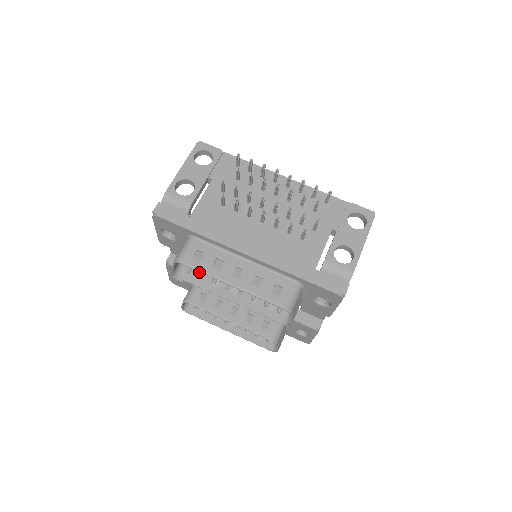
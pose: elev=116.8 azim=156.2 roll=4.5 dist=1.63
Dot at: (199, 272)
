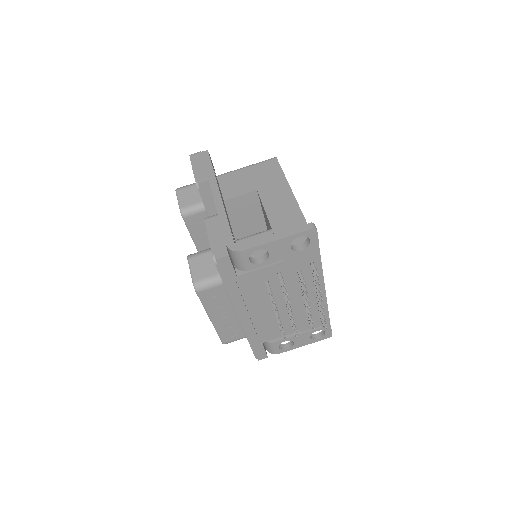
Dot at: occluded
